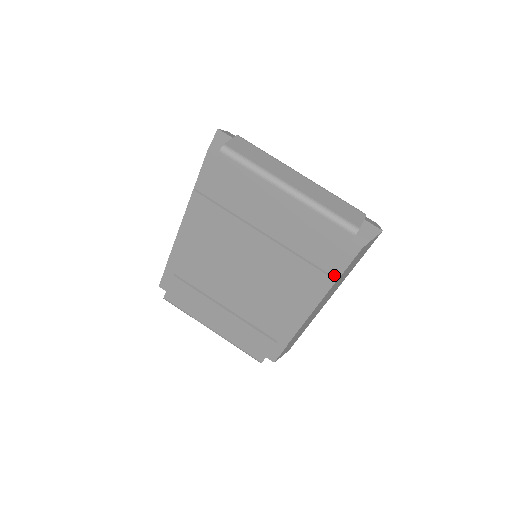
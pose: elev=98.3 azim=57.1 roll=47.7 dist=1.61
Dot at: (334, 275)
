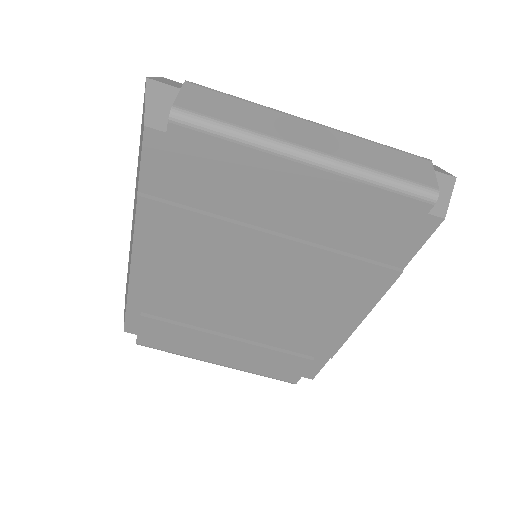
Dot at: (397, 265)
